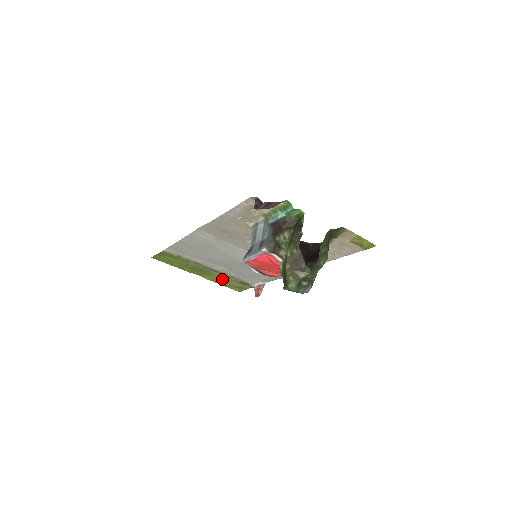
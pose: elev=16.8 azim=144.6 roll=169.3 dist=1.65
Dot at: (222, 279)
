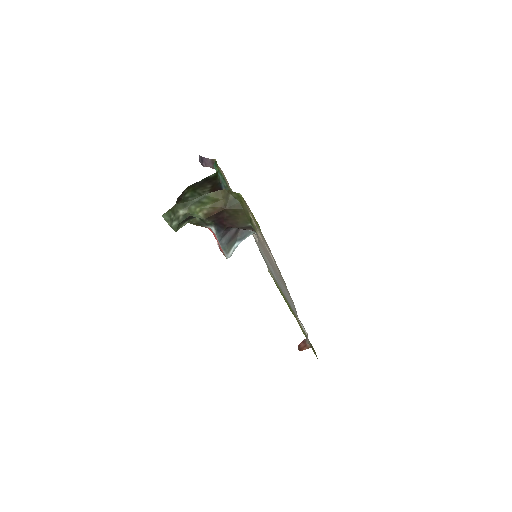
Dot at: occluded
